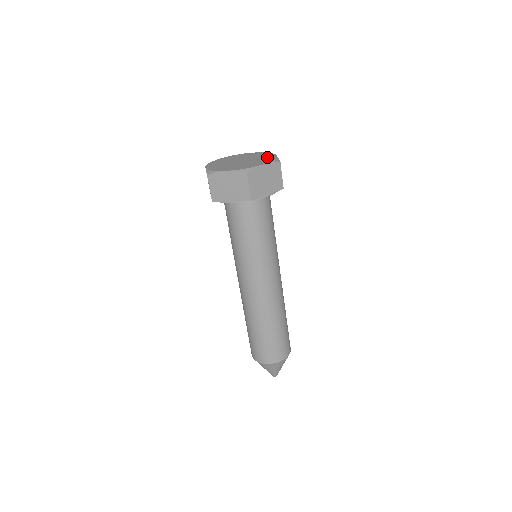
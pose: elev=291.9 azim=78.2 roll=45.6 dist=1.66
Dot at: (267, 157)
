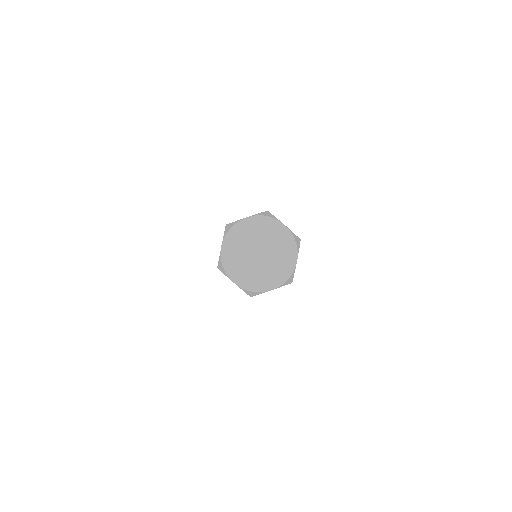
Dot at: (281, 236)
